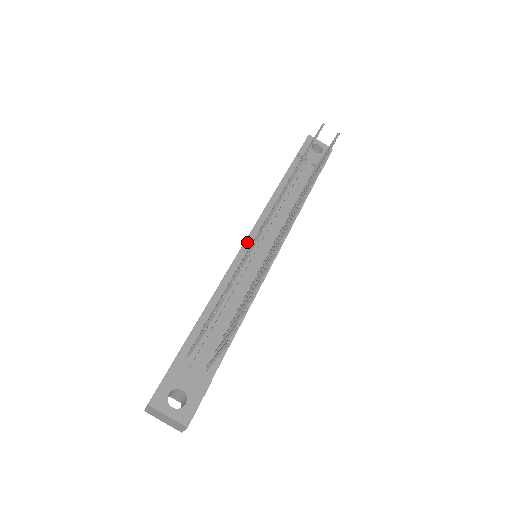
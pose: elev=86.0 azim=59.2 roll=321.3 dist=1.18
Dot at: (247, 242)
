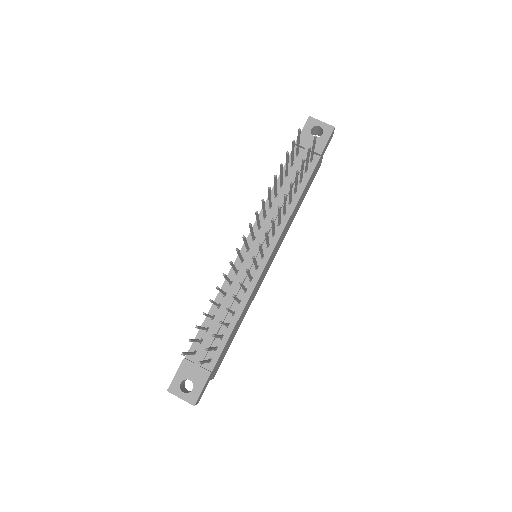
Dot at: (243, 249)
